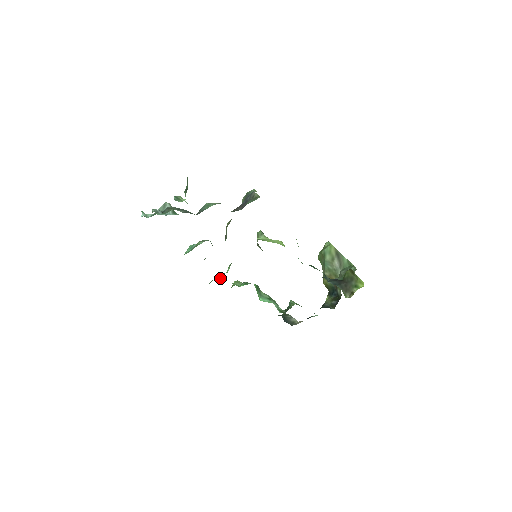
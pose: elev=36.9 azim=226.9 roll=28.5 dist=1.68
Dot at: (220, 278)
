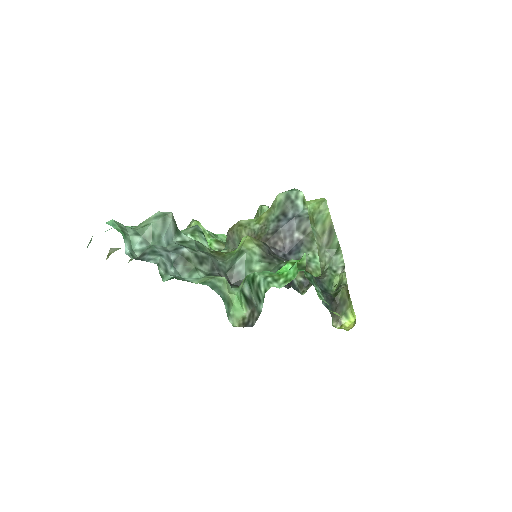
Dot at: occluded
